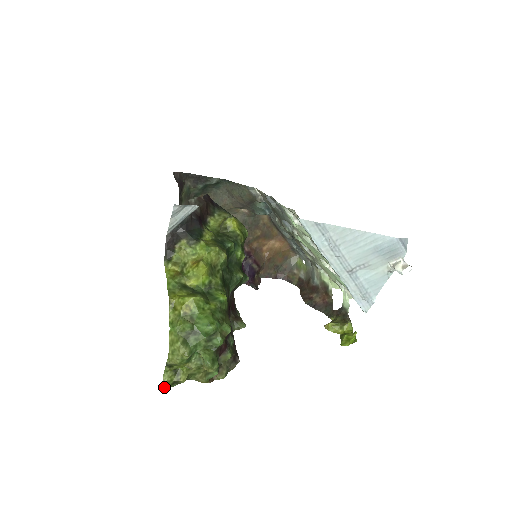
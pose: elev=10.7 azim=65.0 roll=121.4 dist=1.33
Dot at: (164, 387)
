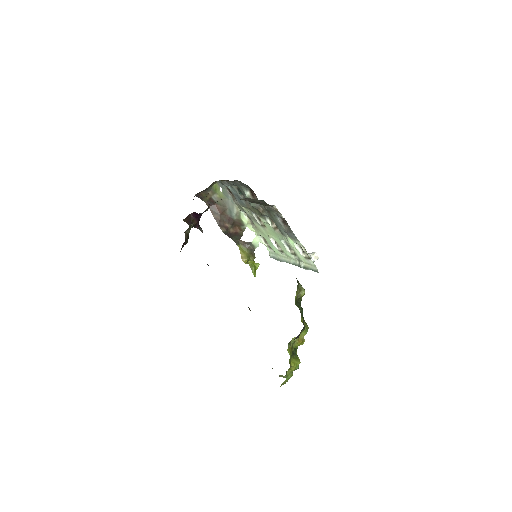
Dot at: occluded
